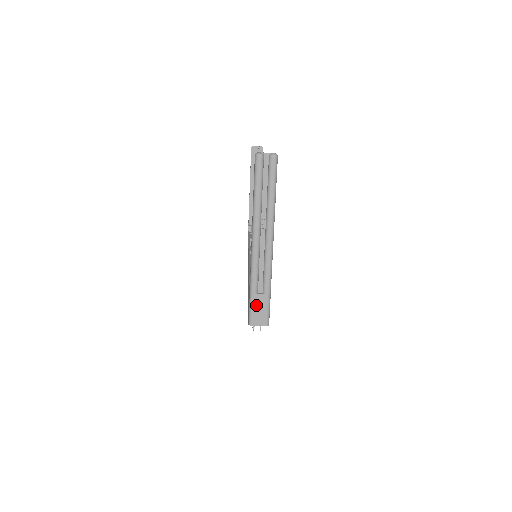
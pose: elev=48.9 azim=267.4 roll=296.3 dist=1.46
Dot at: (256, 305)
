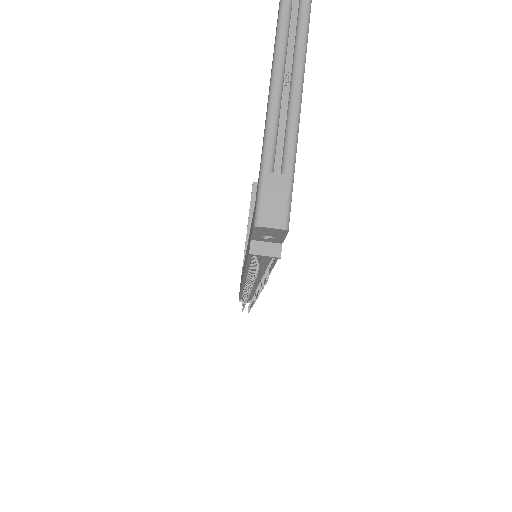
Dot at: (269, 191)
